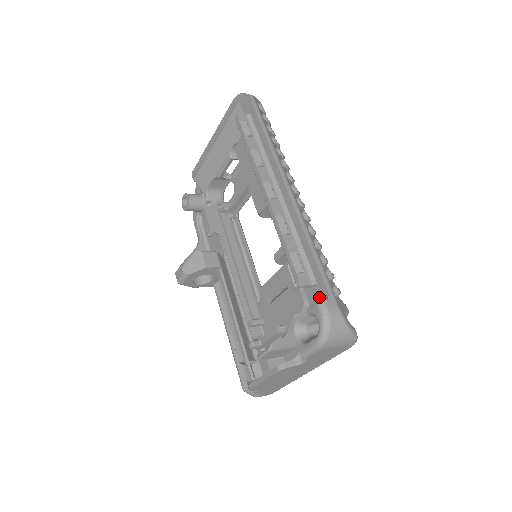
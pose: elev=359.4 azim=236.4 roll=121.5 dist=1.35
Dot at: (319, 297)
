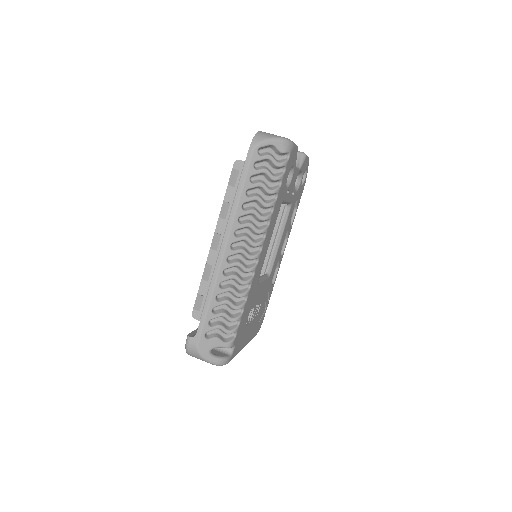
Dot at: occluded
